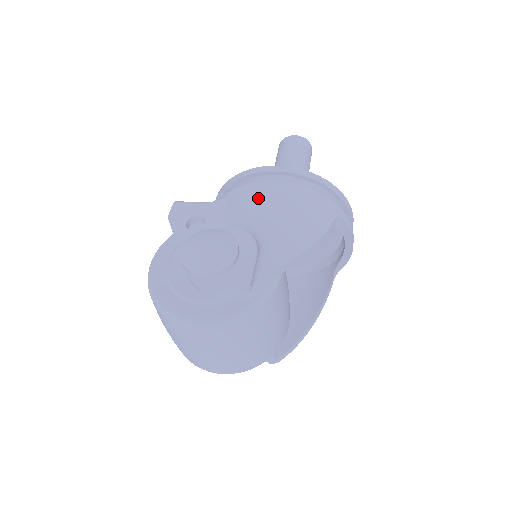
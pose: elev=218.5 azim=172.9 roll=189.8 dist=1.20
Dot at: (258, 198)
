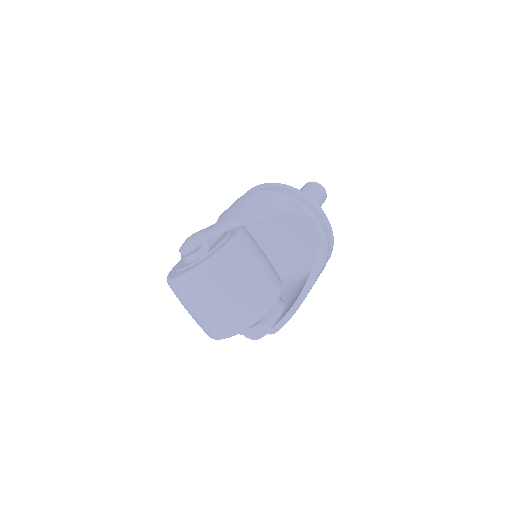
Dot at: (231, 205)
